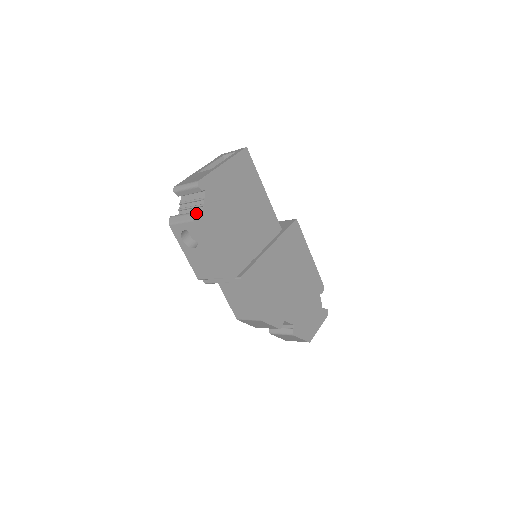
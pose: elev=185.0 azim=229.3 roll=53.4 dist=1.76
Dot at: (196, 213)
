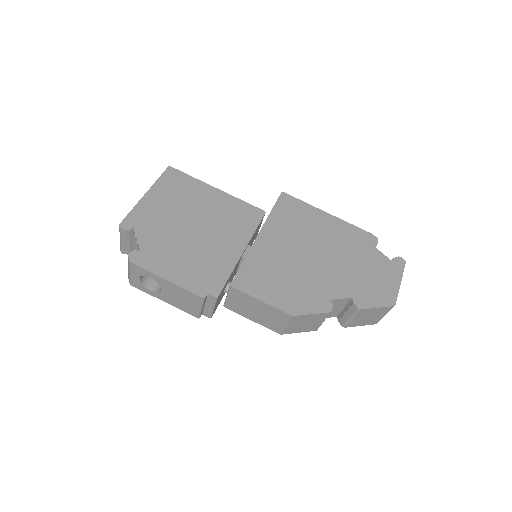
Dot at: (131, 254)
